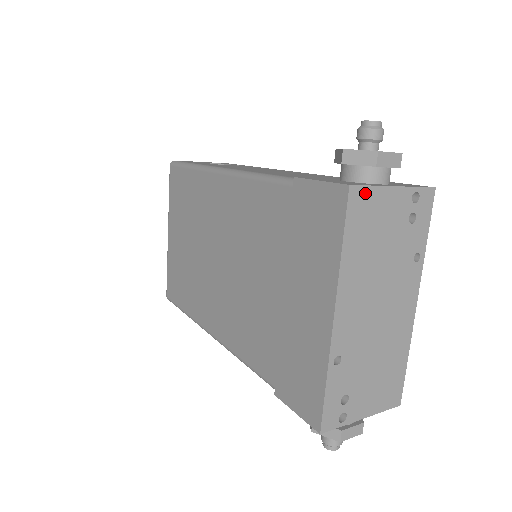
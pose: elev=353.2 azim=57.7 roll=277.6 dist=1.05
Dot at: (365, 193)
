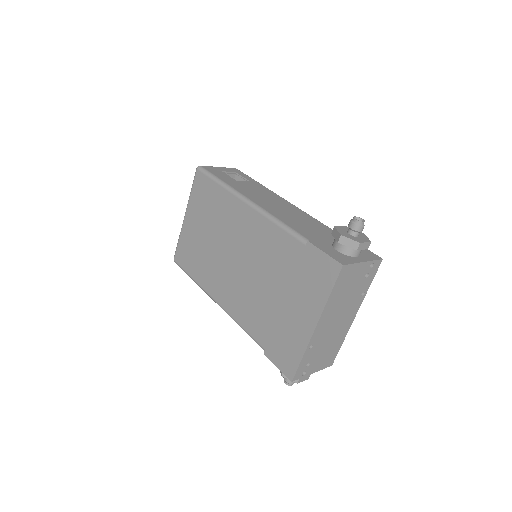
Dot at: (349, 268)
